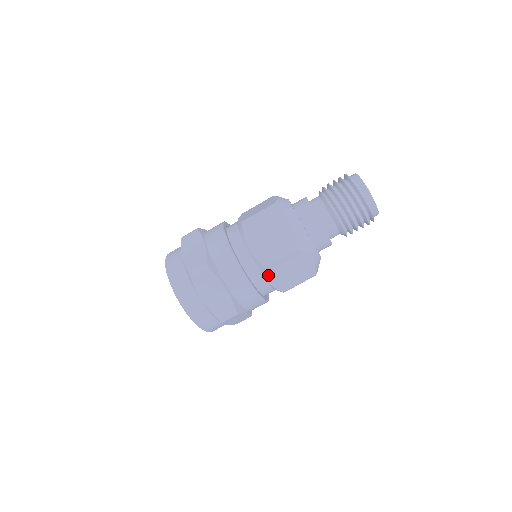
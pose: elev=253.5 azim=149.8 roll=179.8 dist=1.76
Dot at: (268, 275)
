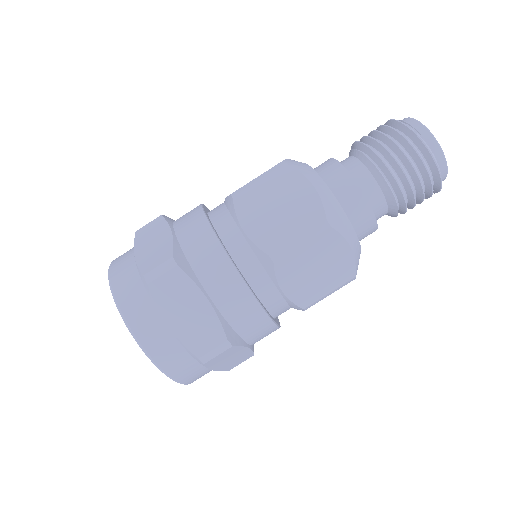
Dot at: occluded
